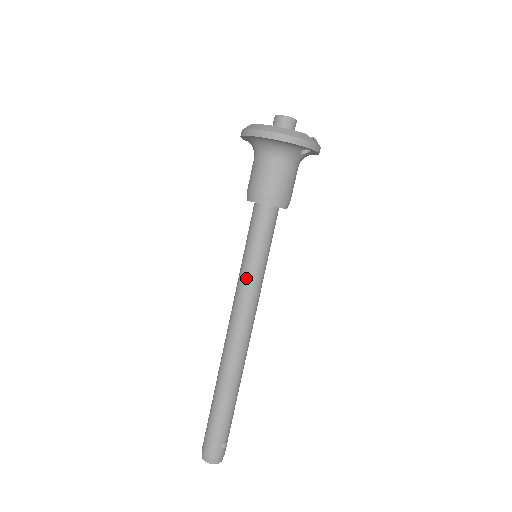
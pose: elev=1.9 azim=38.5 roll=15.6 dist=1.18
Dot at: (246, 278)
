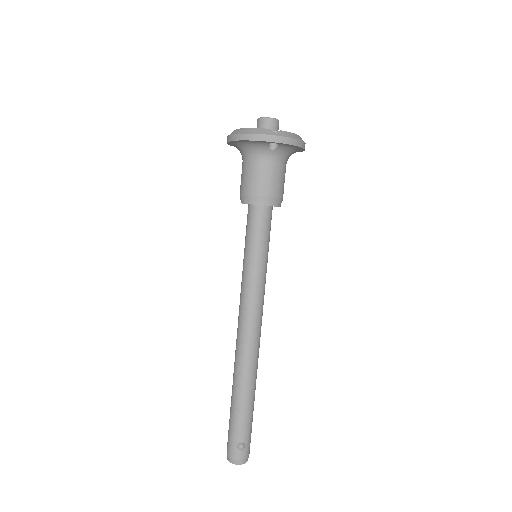
Dot at: (243, 277)
